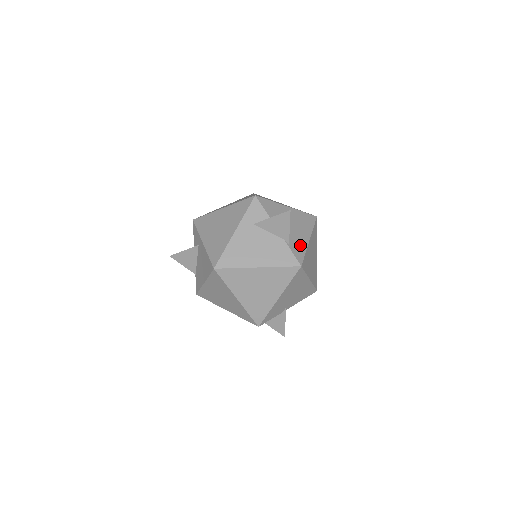
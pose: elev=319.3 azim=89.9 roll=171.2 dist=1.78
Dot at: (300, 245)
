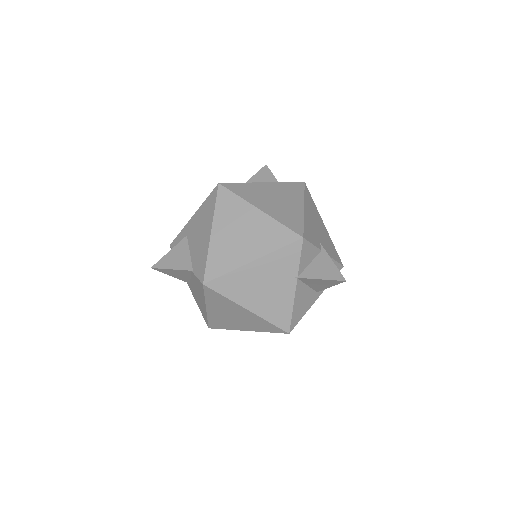
Dot at: occluded
